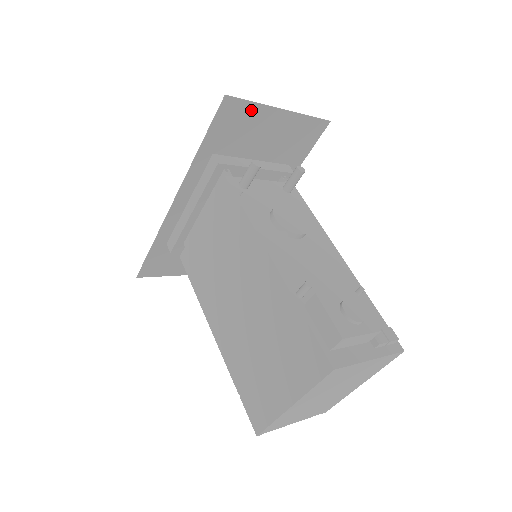
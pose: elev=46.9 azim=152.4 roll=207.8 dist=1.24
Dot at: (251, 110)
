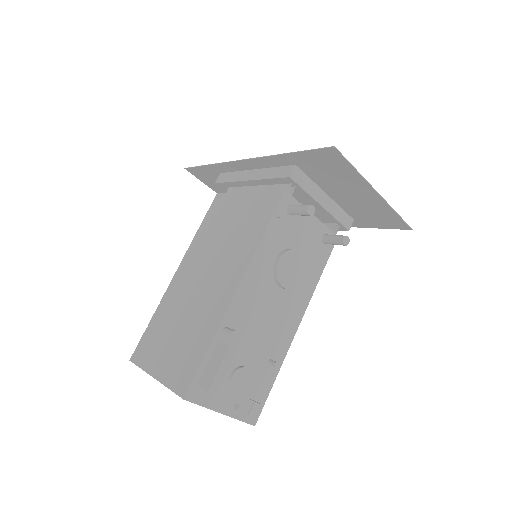
Dot at: (349, 171)
